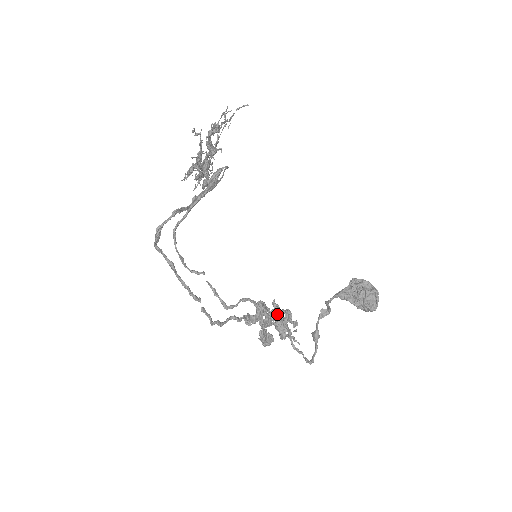
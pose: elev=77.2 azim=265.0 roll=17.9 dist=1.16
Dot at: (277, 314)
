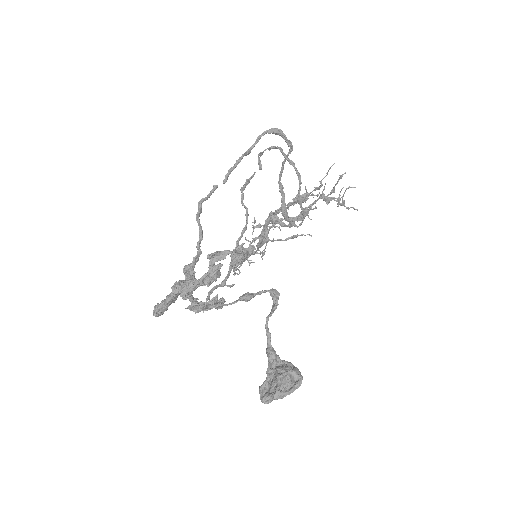
Dot at: (247, 251)
